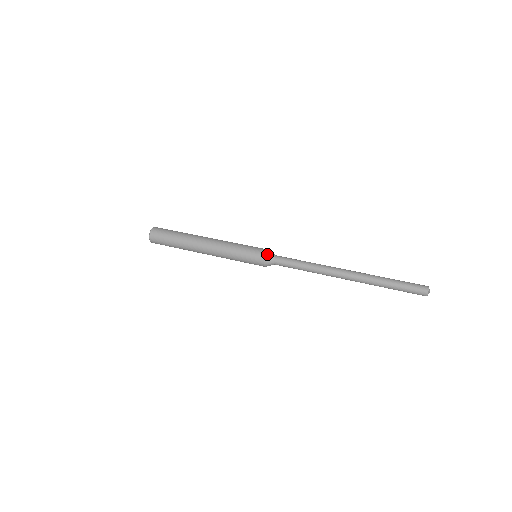
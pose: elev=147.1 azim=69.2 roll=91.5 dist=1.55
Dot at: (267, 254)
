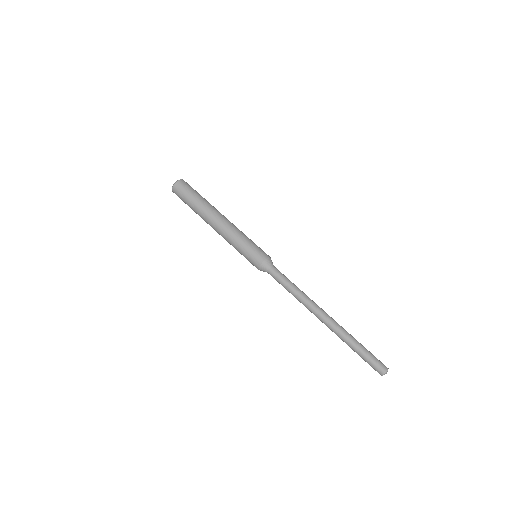
Dot at: (260, 268)
